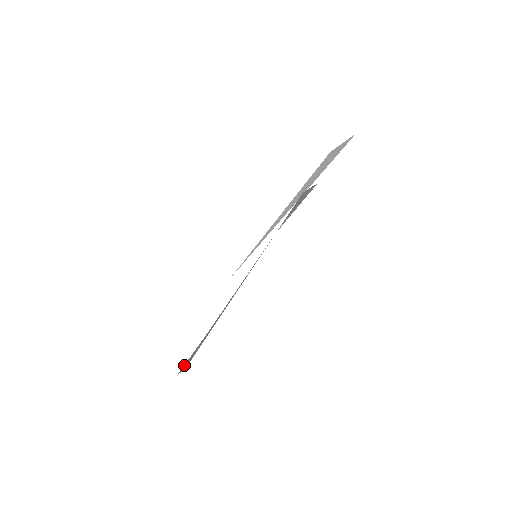
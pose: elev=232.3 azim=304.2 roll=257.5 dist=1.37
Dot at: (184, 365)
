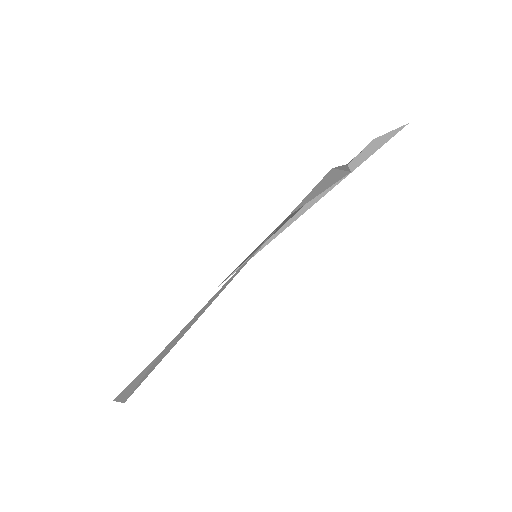
Dot at: (125, 389)
